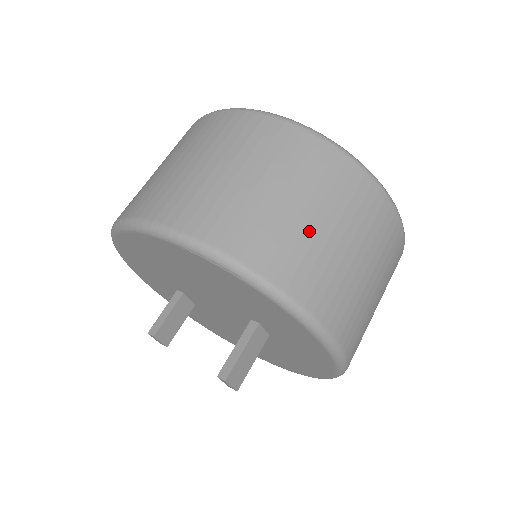
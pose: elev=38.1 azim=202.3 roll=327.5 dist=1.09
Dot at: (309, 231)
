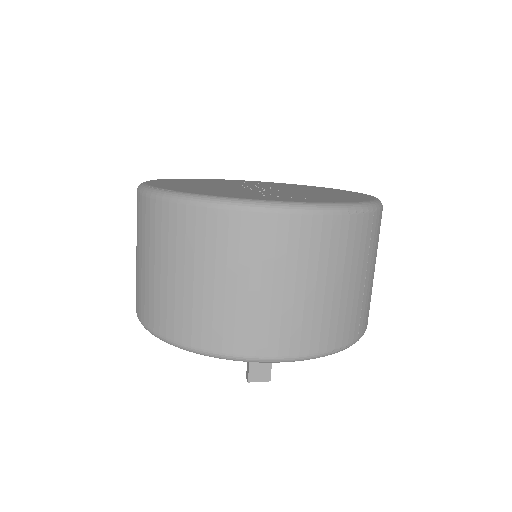
Dot at: (186, 291)
